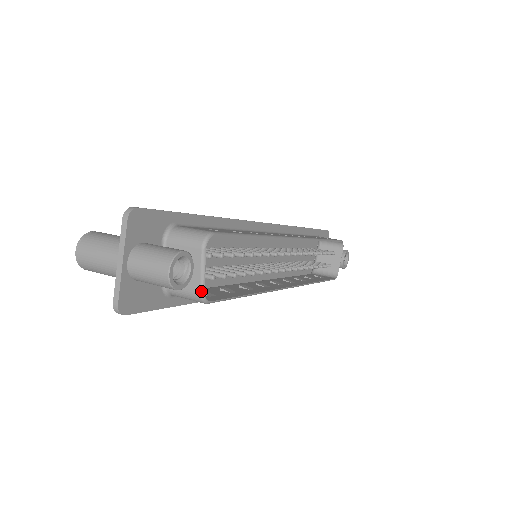
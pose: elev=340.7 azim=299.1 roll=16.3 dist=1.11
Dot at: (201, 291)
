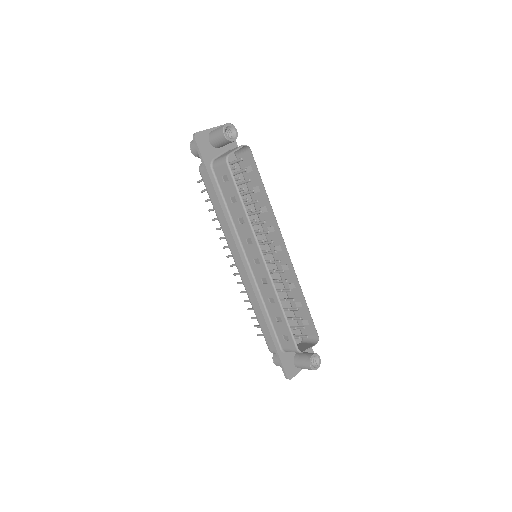
Dot at: (229, 154)
